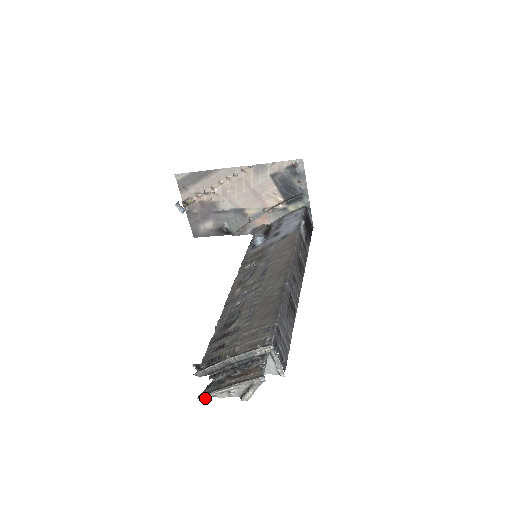
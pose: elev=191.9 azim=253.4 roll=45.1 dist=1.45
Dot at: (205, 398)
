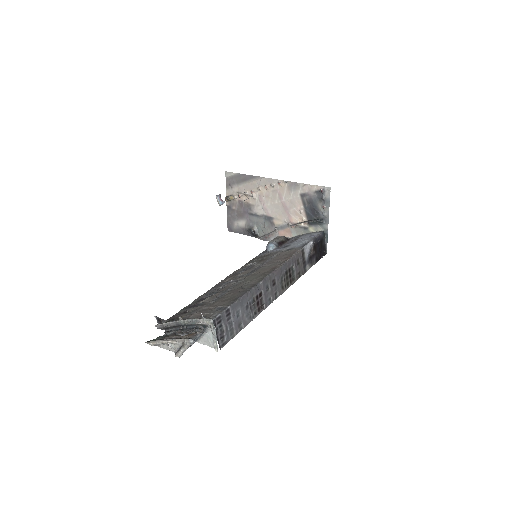
Dot at: (151, 344)
